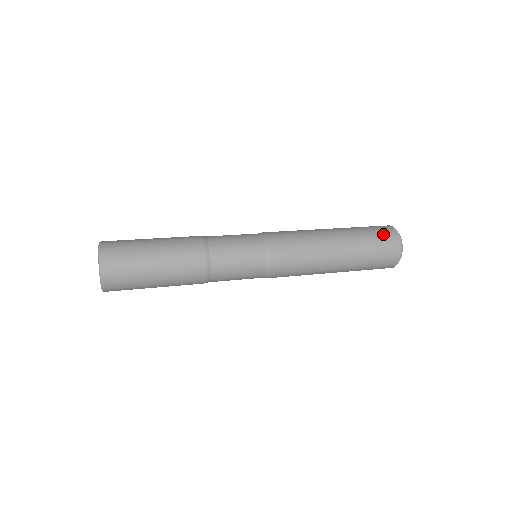
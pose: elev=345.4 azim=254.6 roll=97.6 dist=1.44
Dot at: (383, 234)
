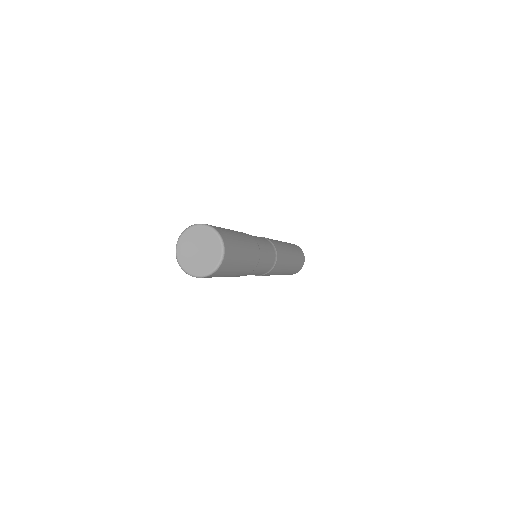
Dot at: (299, 249)
